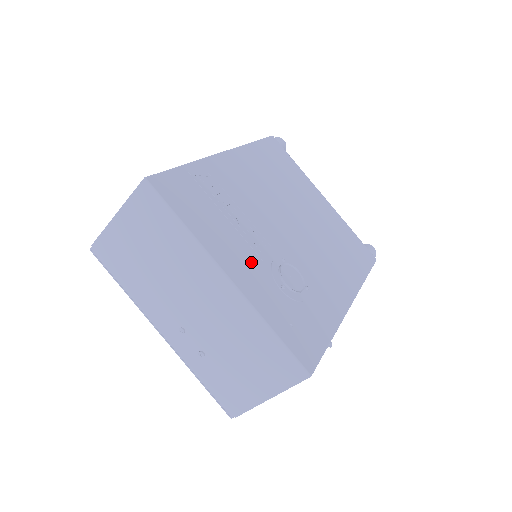
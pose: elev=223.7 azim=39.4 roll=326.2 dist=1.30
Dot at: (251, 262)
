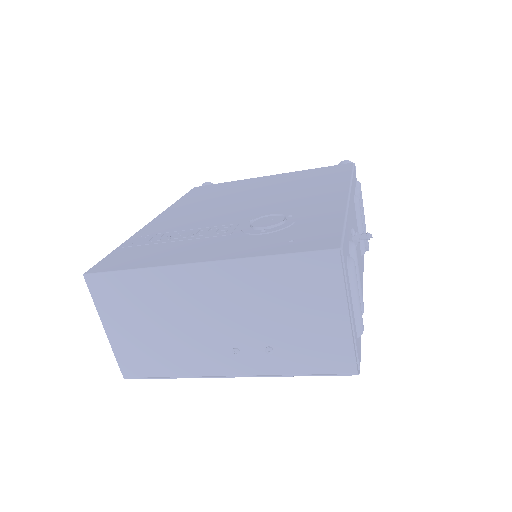
Dot at: (219, 243)
